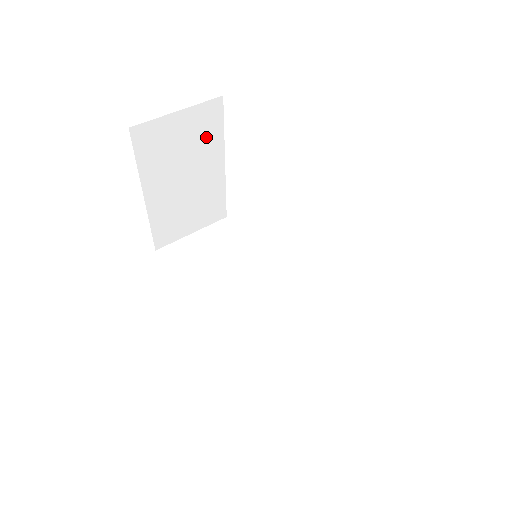
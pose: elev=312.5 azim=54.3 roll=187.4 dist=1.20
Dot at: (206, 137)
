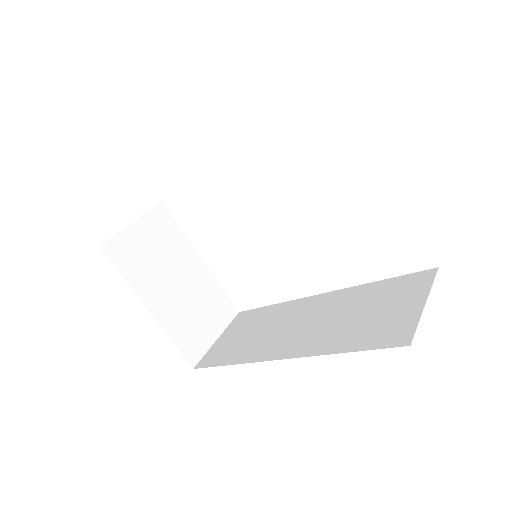
Dot at: (170, 239)
